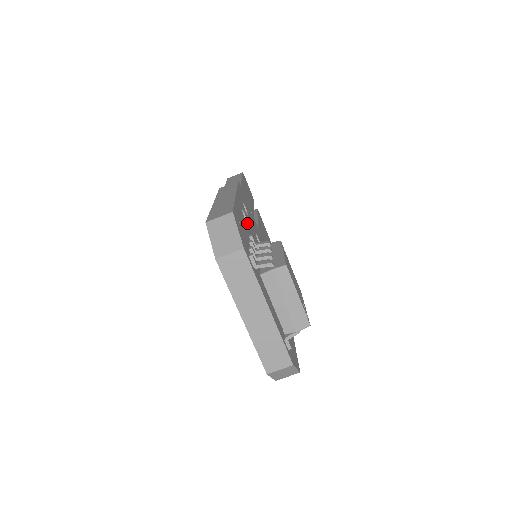
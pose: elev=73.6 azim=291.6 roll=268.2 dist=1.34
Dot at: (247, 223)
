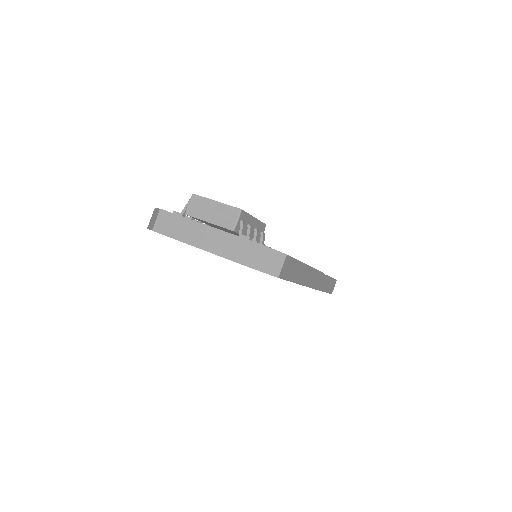
Dot at: occluded
